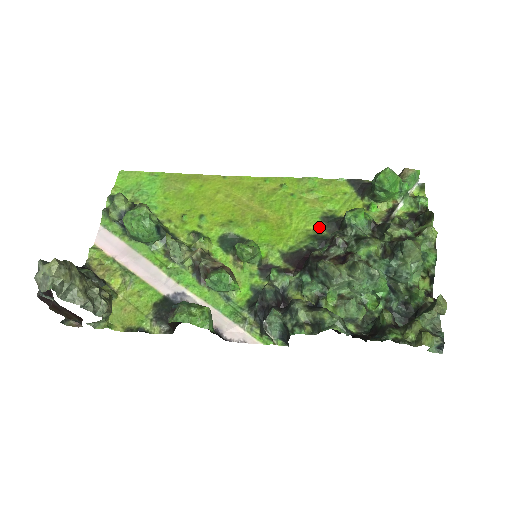
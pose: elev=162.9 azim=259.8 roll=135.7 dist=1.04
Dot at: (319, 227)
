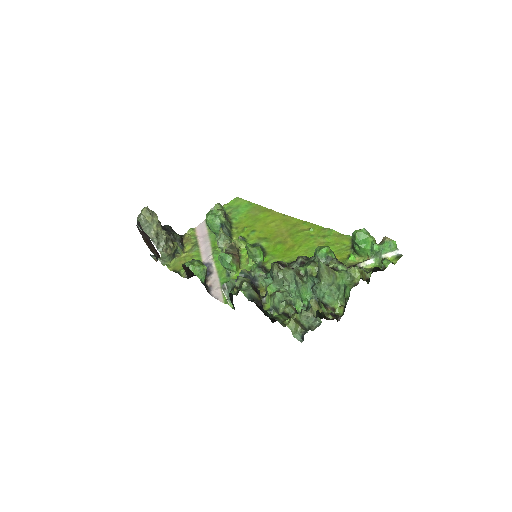
Dot at: occluded
